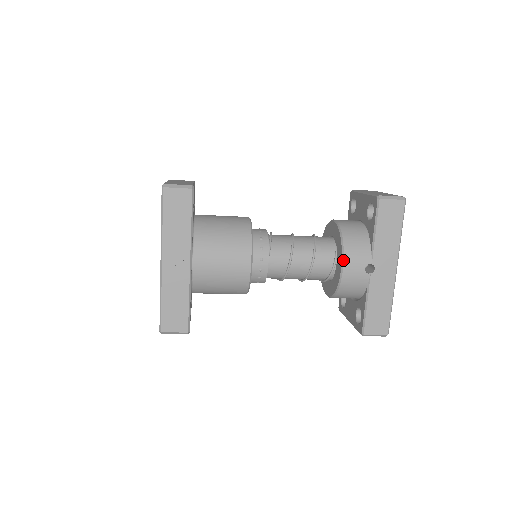
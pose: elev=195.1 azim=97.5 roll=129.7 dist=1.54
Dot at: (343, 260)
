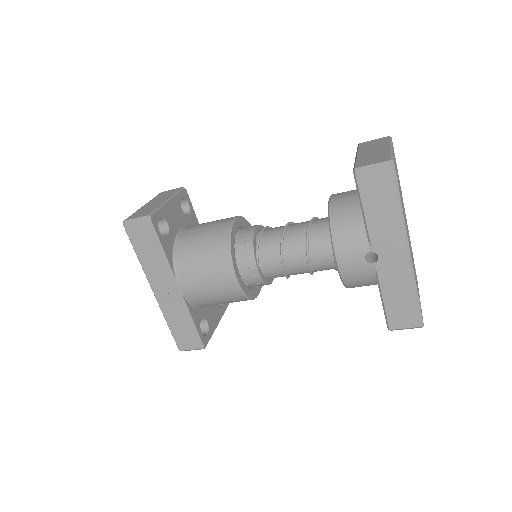
Dot at: (334, 254)
